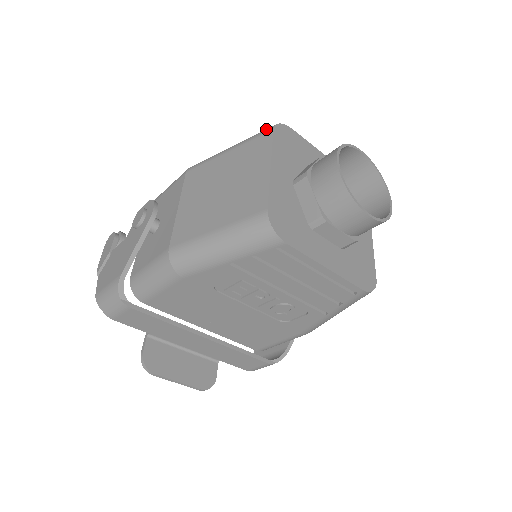
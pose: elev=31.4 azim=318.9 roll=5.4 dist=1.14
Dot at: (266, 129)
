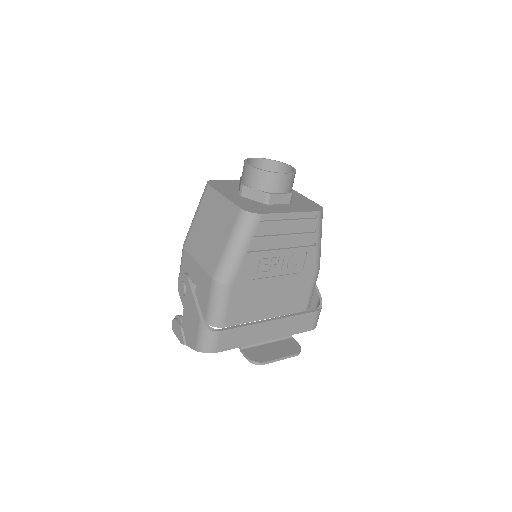
Dot at: (204, 189)
